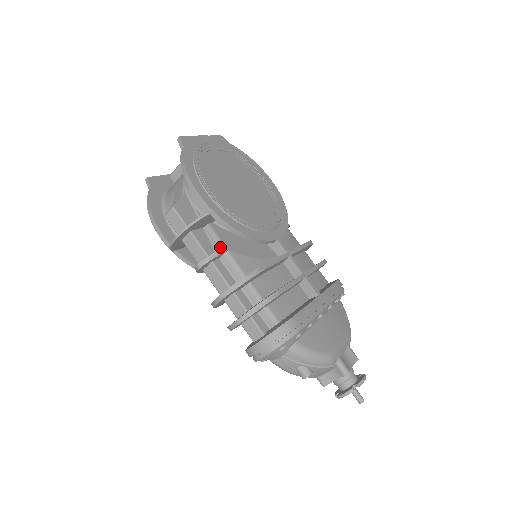
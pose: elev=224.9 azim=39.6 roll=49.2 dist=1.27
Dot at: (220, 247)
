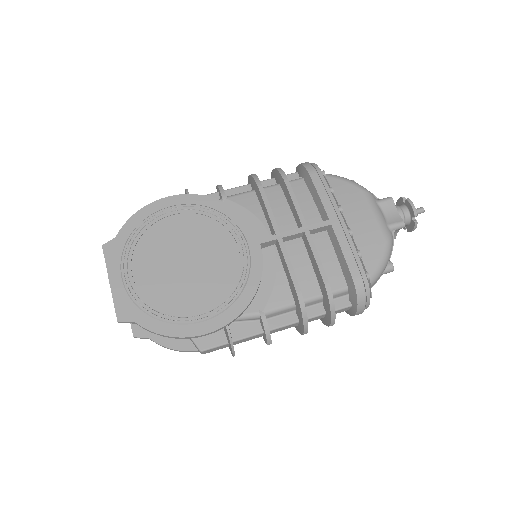
Dot at: (257, 318)
